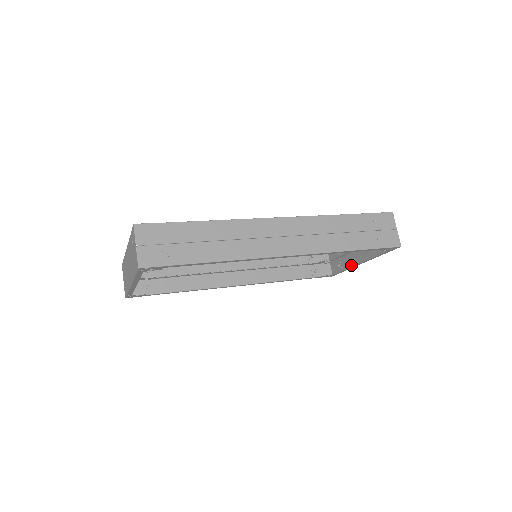
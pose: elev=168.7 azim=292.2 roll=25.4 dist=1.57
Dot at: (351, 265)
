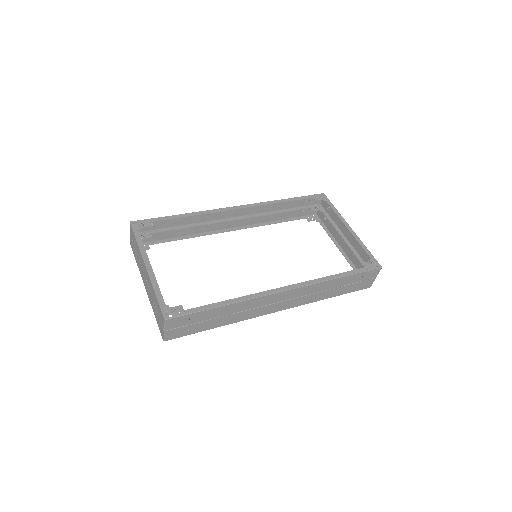
Dot at: (333, 234)
